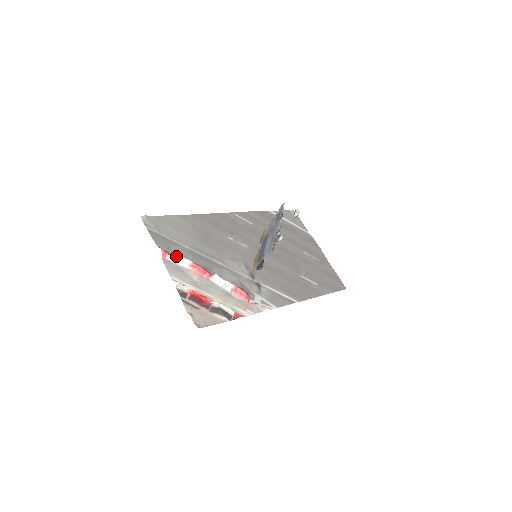
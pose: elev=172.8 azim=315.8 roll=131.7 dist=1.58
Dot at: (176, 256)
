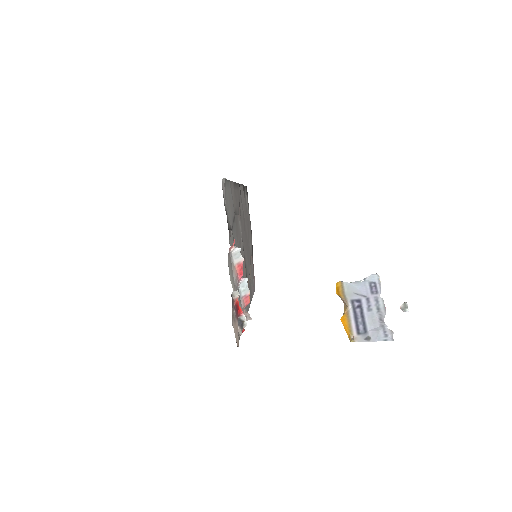
Dot at: (239, 251)
